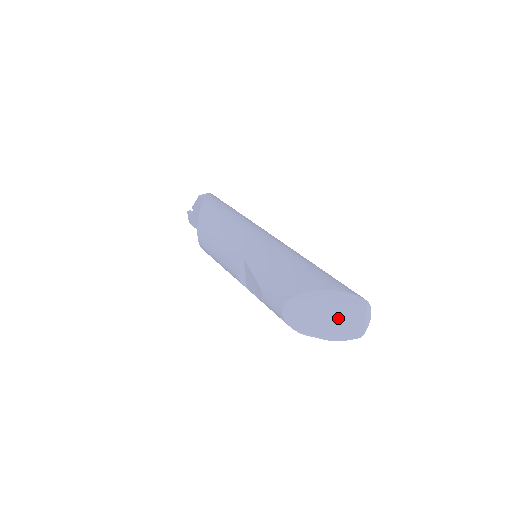
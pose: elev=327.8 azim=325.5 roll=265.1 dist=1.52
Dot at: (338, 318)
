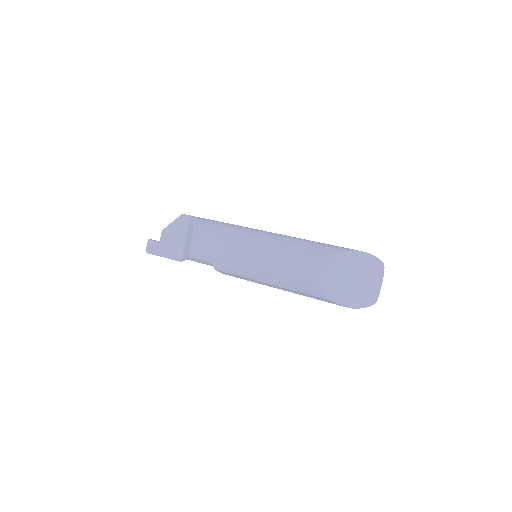
Dot at: (361, 282)
